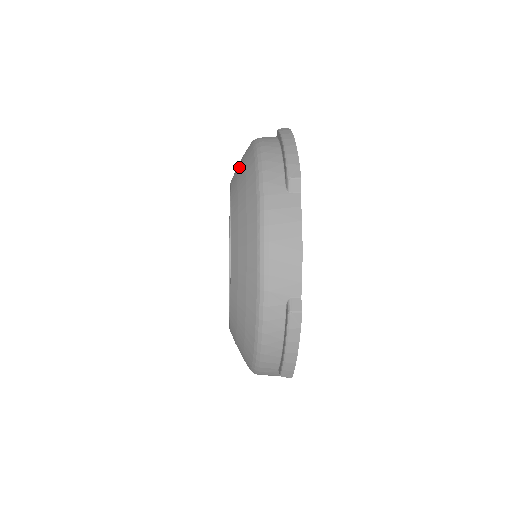
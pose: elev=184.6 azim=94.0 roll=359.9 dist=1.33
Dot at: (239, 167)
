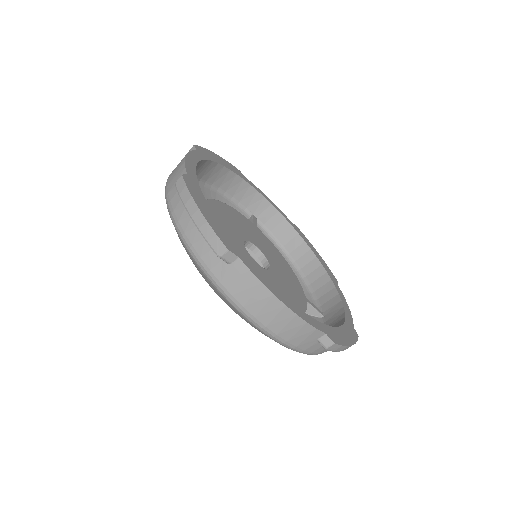
Dot at: occluded
